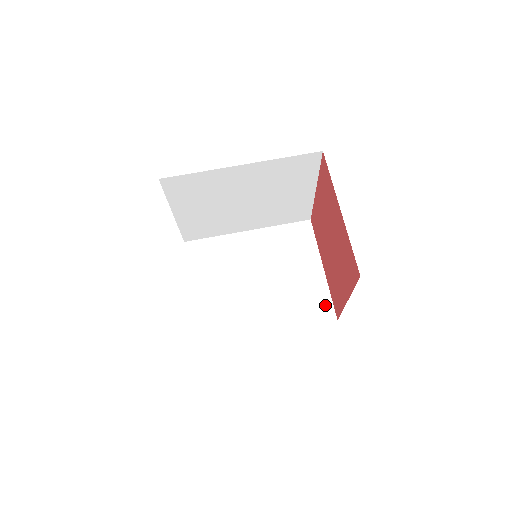
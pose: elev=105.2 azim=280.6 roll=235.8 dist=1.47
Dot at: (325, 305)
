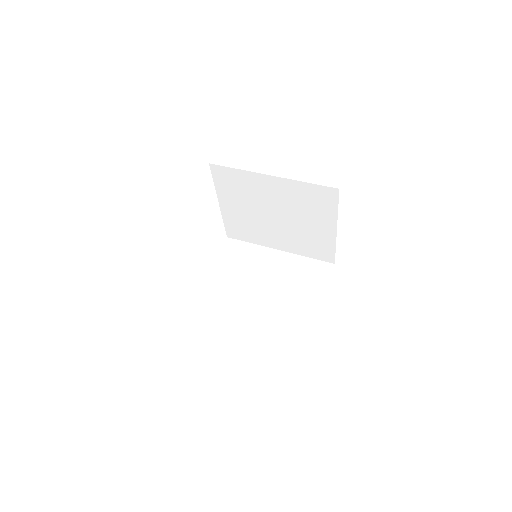
Dot at: (302, 333)
